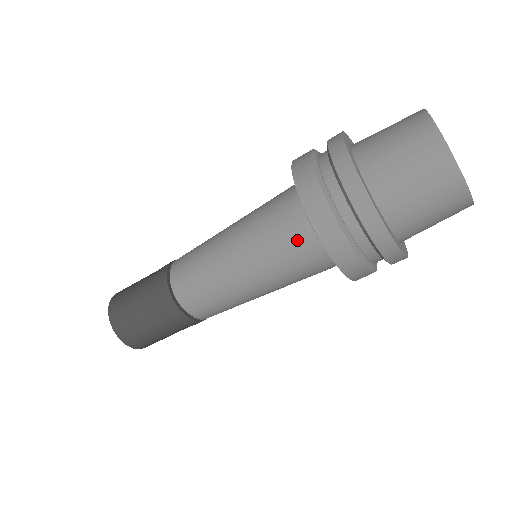
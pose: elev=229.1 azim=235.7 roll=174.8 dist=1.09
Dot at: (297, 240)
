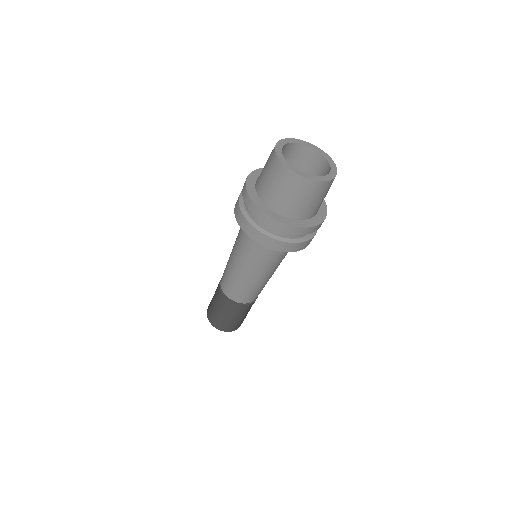
Dot at: (250, 240)
